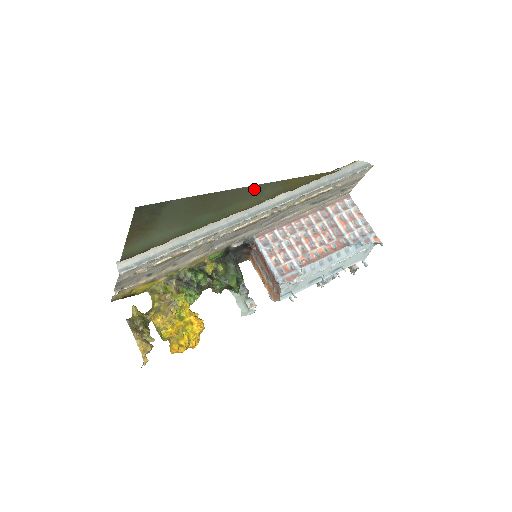
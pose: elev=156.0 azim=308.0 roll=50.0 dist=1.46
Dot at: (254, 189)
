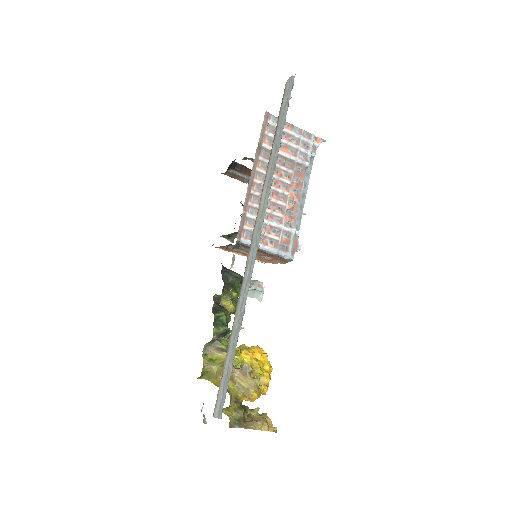
Dot at: occluded
